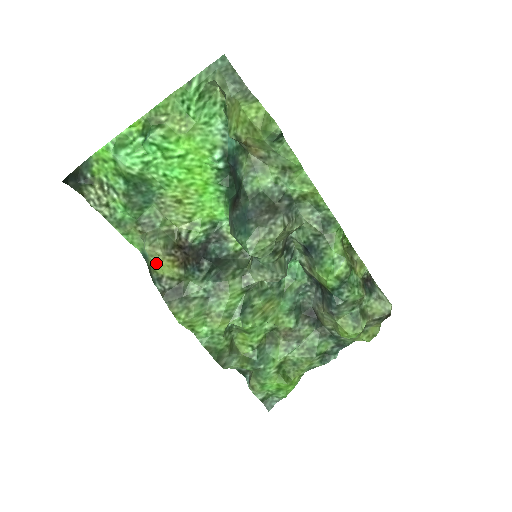
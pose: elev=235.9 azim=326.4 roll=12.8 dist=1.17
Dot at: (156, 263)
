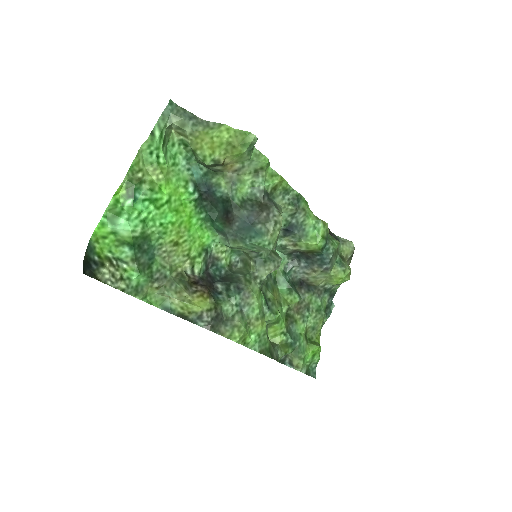
Dot at: (191, 304)
